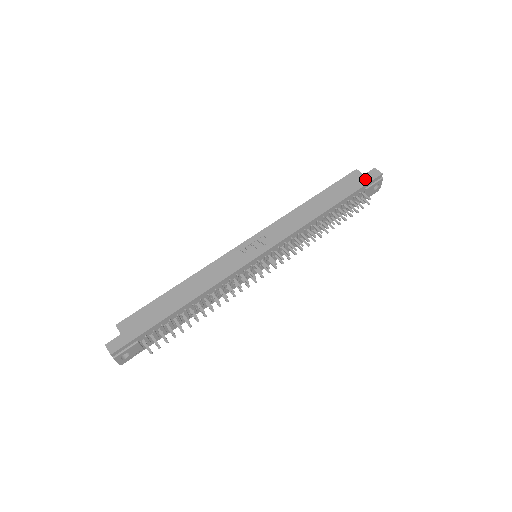
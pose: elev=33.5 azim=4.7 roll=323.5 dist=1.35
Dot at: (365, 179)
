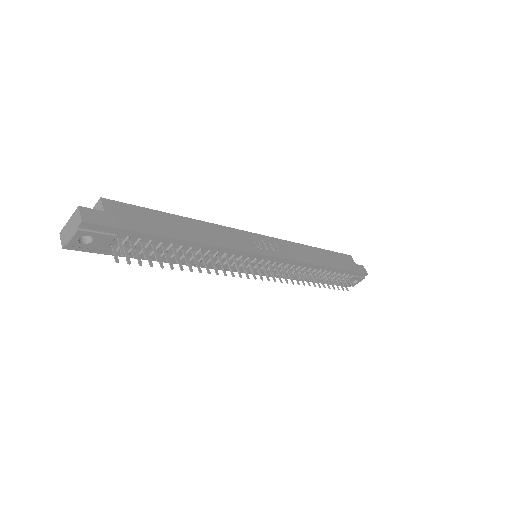
Dot at: (356, 268)
